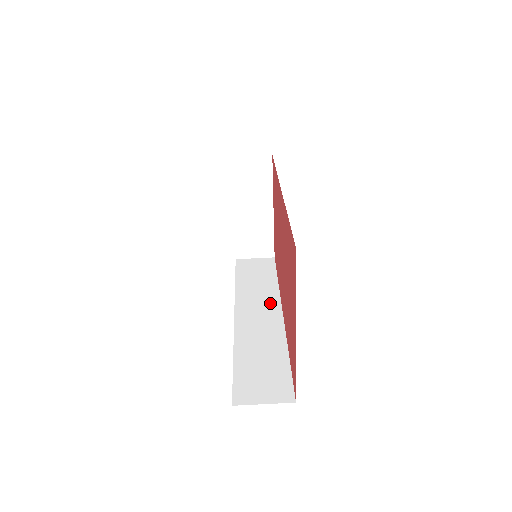
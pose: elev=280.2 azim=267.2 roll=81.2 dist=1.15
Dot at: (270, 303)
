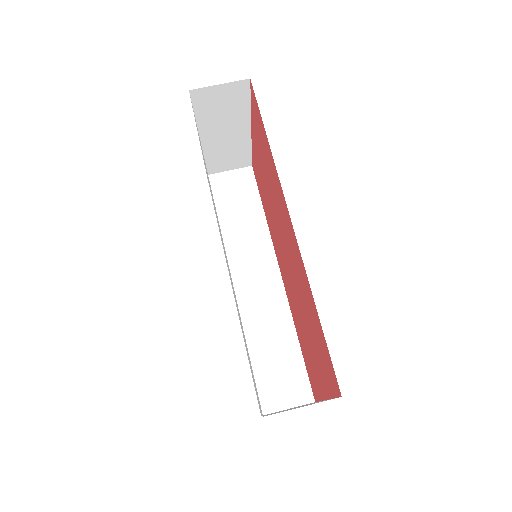
Dot at: (265, 259)
